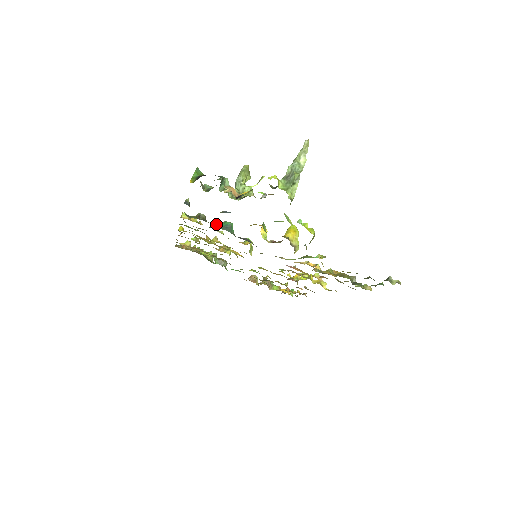
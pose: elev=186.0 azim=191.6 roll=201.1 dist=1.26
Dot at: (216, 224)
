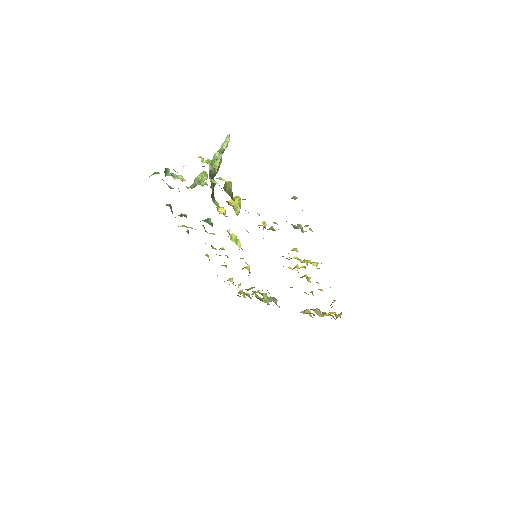
Dot at: (203, 225)
